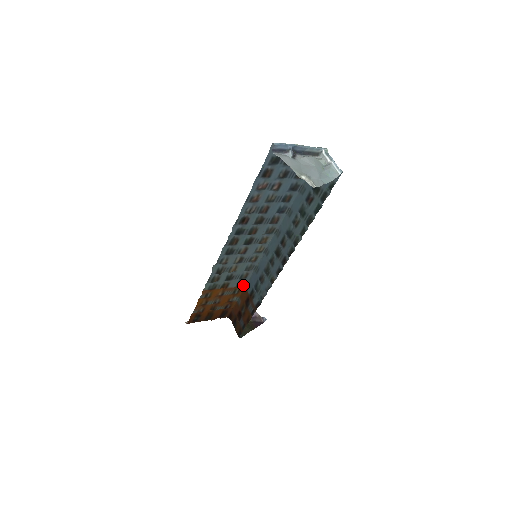
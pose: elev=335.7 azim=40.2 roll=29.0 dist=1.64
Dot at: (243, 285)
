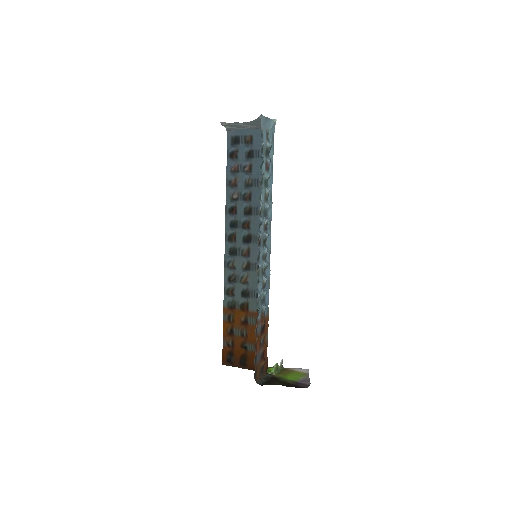
Dot at: occluded
